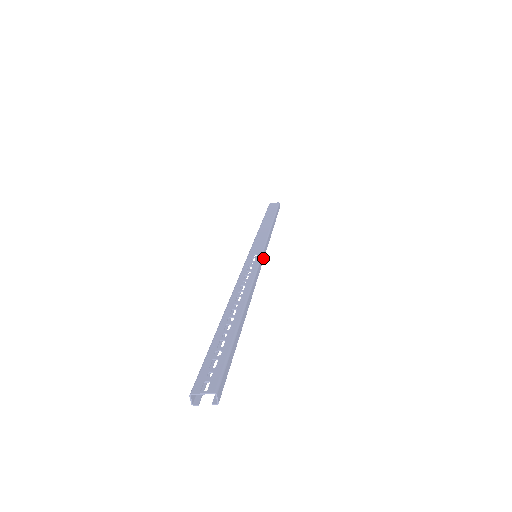
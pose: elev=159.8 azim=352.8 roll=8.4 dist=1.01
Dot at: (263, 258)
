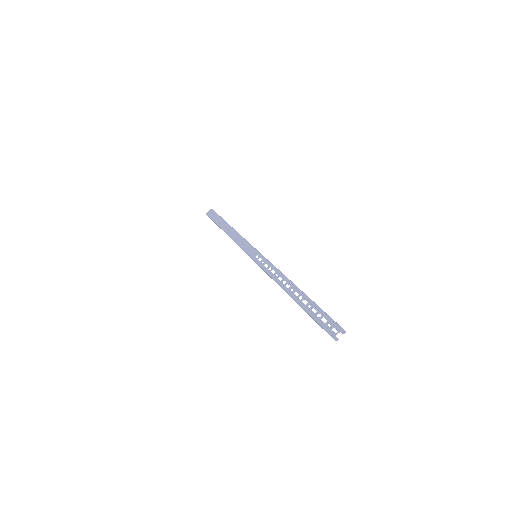
Dot at: occluded
